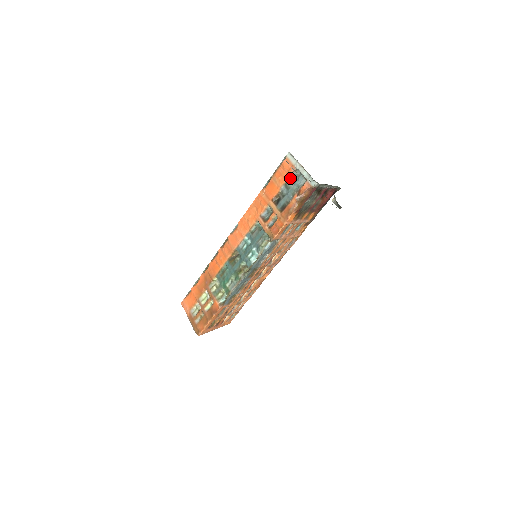
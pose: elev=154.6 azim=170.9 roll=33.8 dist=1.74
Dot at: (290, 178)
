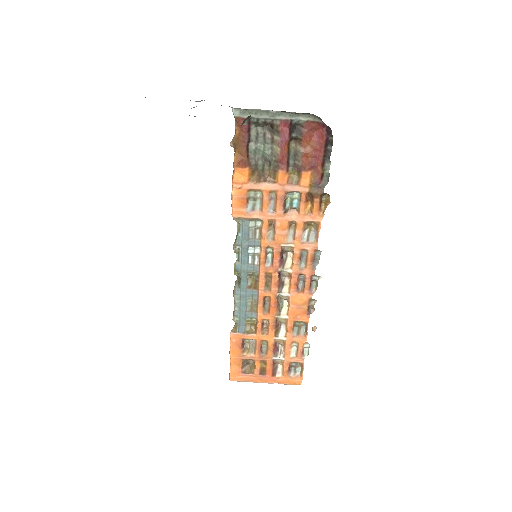
Dot at: occluded
